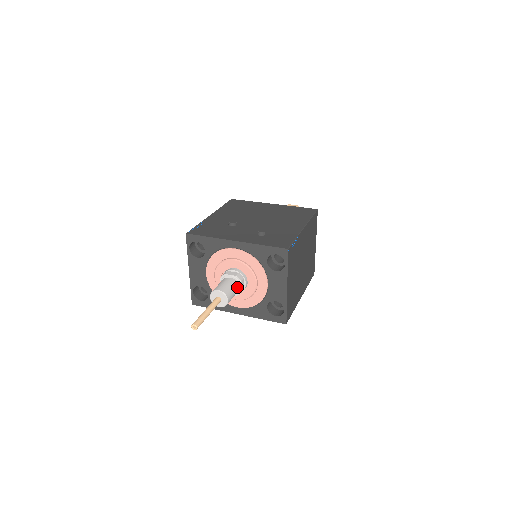
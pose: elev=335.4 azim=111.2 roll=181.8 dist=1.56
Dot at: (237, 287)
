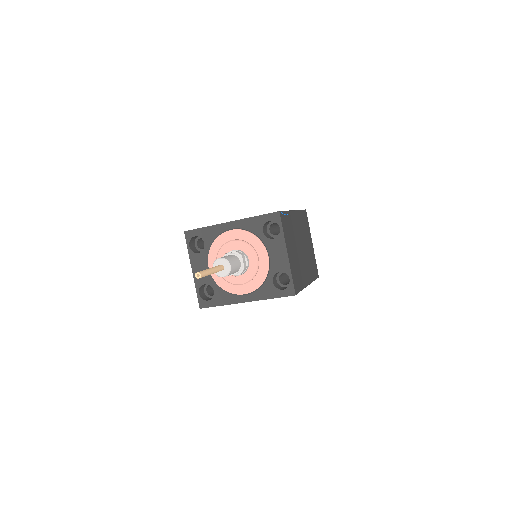
Dot at: (239, 261)
